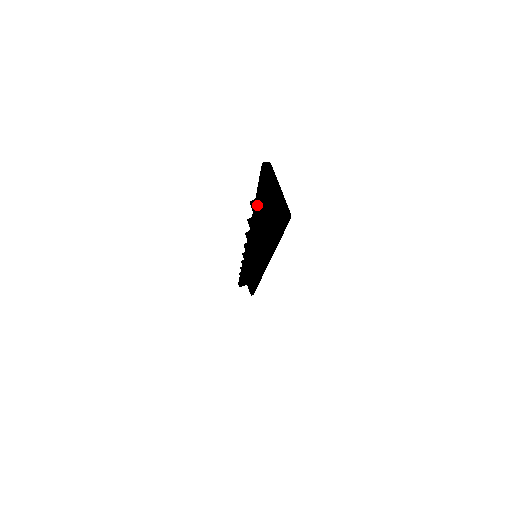
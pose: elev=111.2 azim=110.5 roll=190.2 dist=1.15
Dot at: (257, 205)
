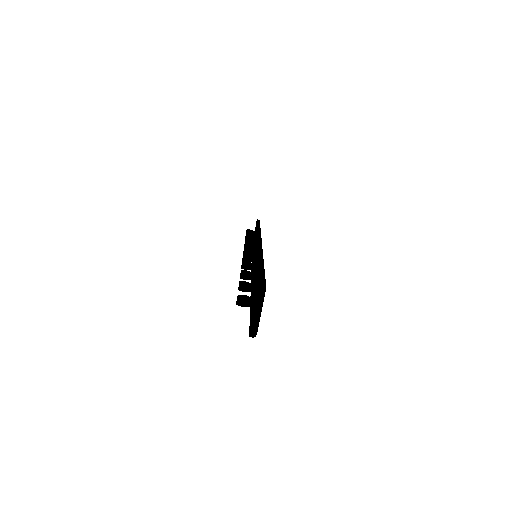
Dot at: (240, 303)
